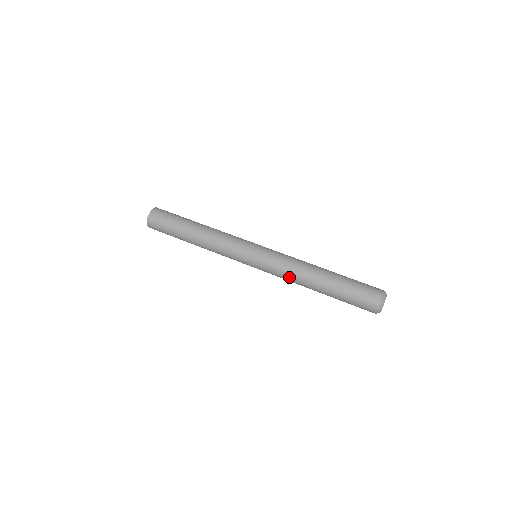
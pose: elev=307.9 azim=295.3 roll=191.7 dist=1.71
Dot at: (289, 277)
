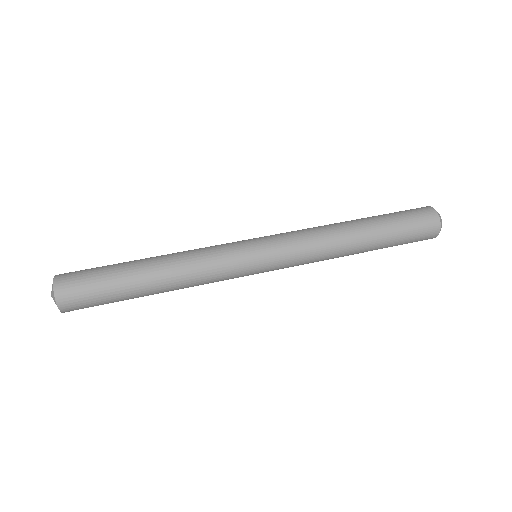
Dot at: (320, 243)
